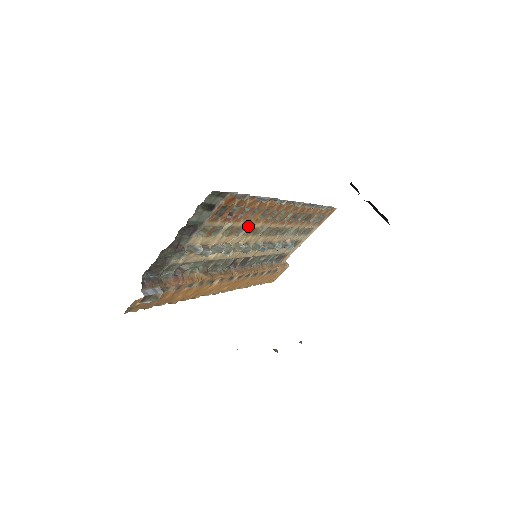
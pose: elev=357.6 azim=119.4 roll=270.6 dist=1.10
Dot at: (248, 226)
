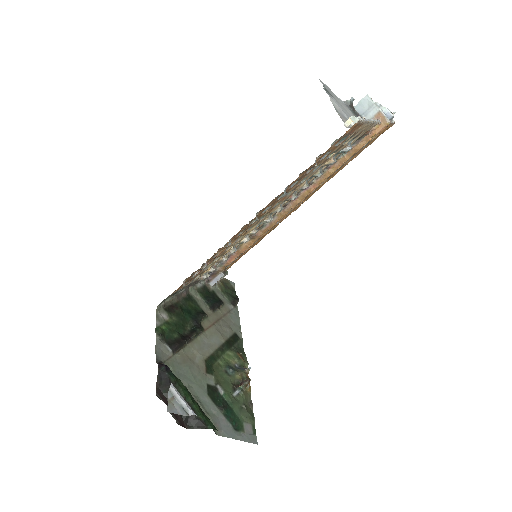
Dot at: (231, 245)
